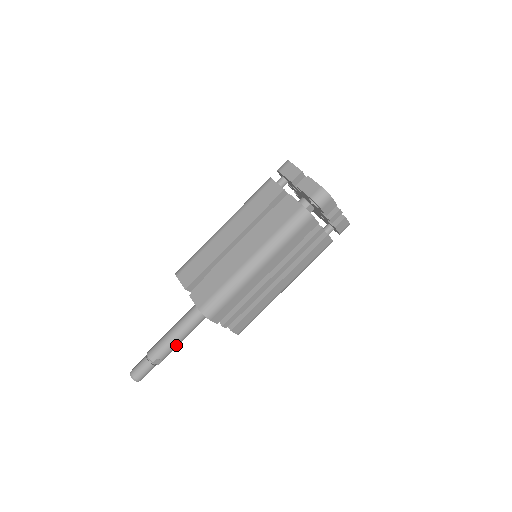
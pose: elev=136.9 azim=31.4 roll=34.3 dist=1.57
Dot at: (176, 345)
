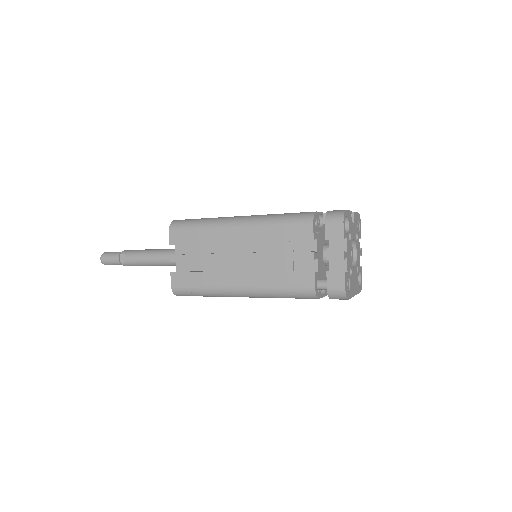
Dot at: (143, 259)
